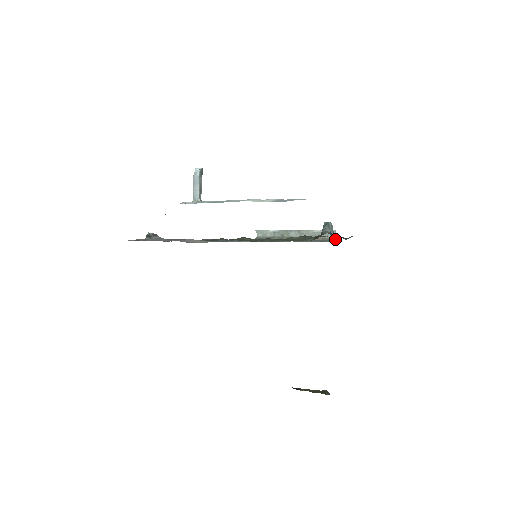
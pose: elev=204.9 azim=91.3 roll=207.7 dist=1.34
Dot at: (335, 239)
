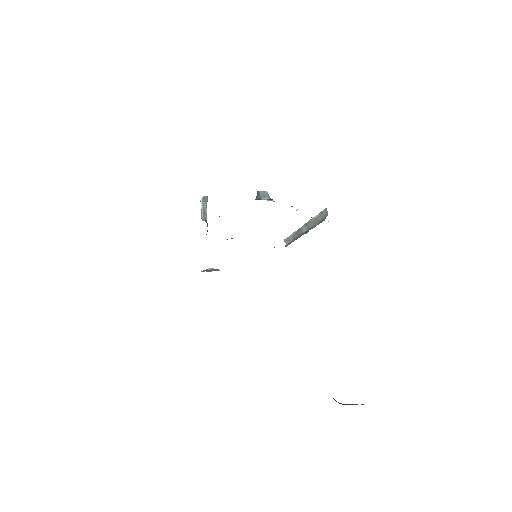
Dot at: occluded
